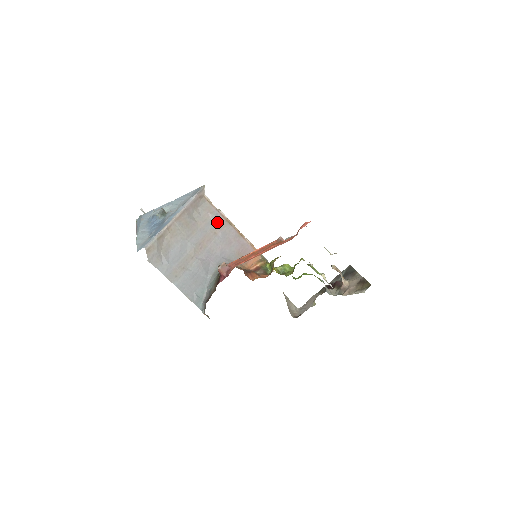
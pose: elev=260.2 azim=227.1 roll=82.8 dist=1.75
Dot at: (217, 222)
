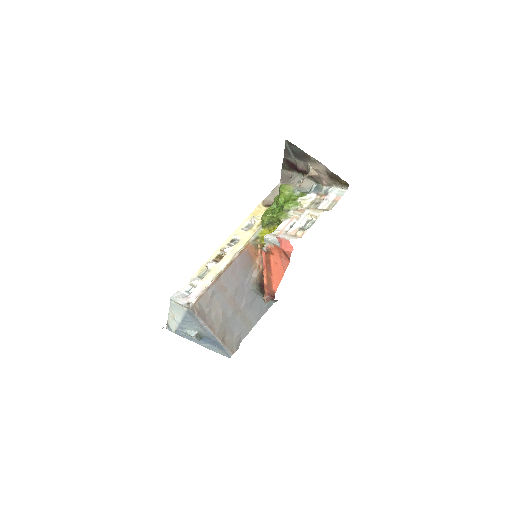
Dot at: (217, 290)
